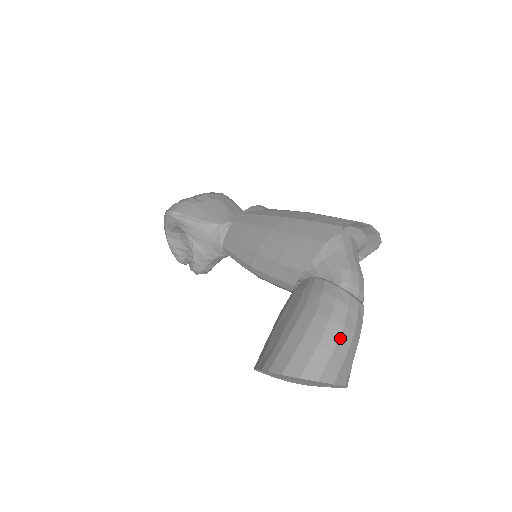
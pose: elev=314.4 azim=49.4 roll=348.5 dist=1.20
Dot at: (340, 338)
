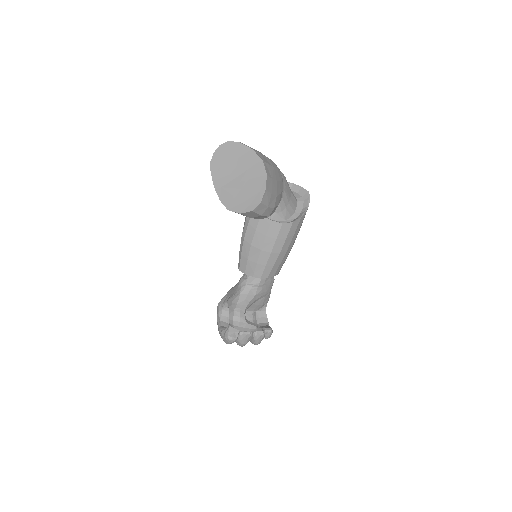
Dot at: occluded
